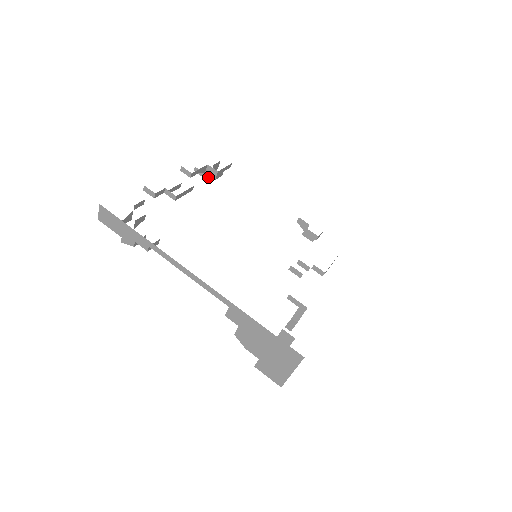
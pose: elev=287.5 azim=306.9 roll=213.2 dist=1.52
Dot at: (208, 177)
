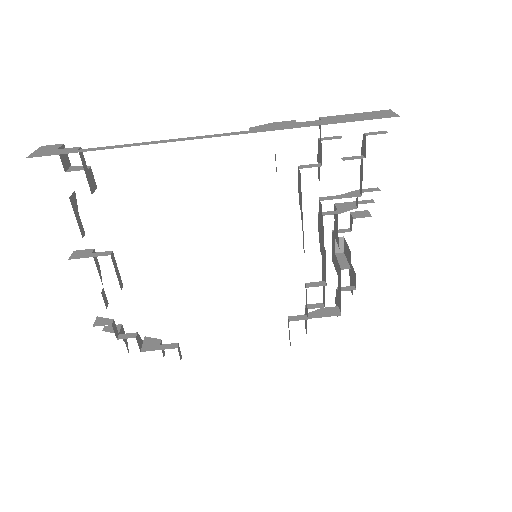
Dot at: occluded
